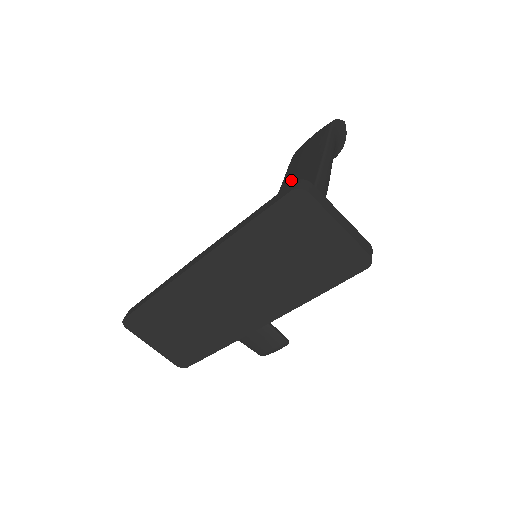
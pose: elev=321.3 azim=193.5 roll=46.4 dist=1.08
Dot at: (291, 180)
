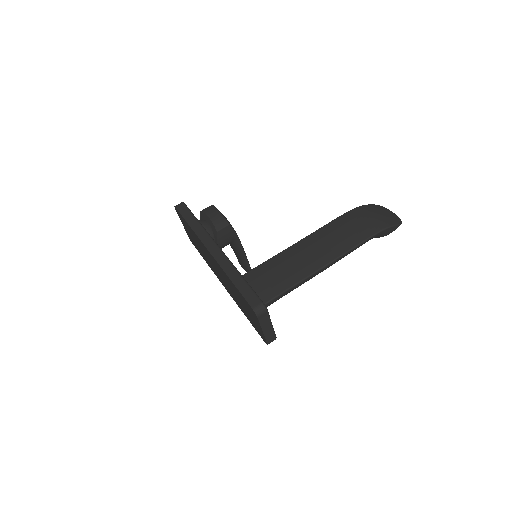
Dot at: (309, 247)
